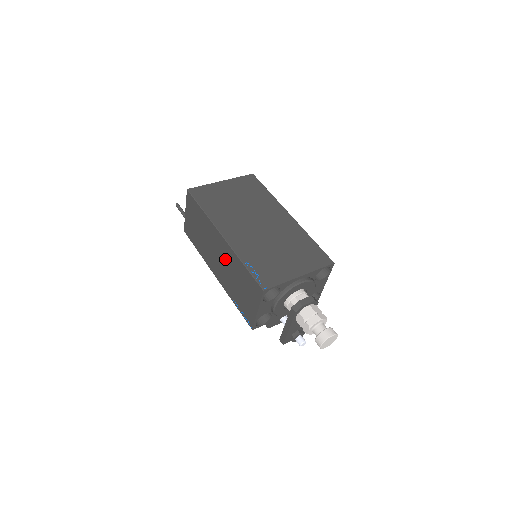
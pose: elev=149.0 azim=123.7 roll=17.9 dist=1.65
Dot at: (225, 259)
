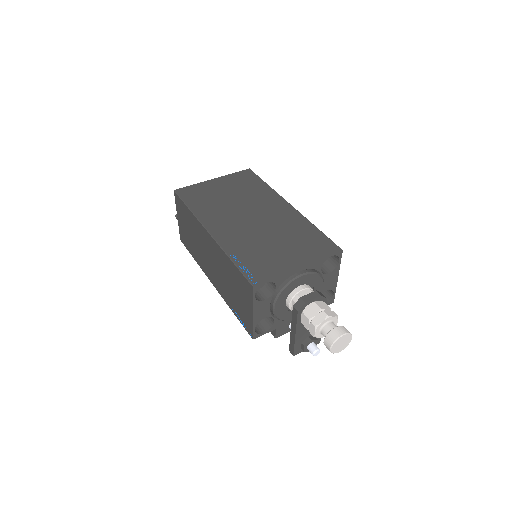
Dot at: (215, 259)
